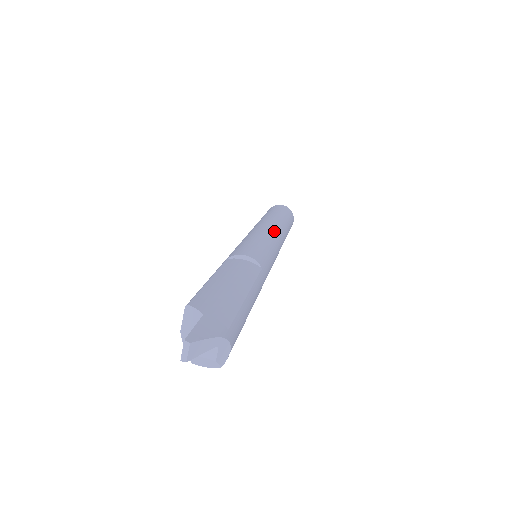
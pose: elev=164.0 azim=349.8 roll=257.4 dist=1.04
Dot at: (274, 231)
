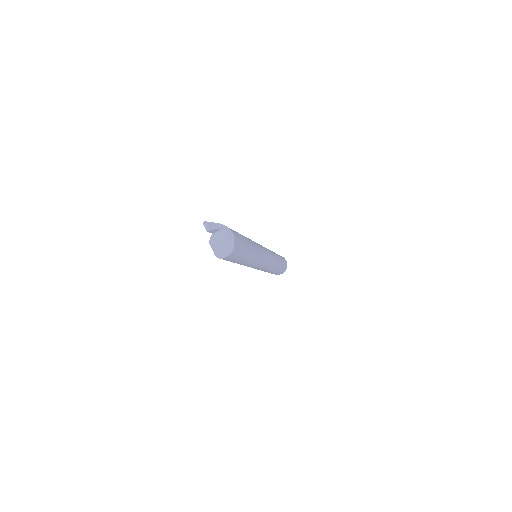
Dot at: occluded
